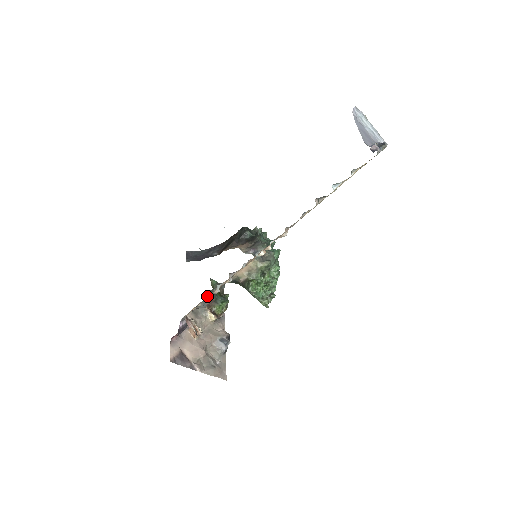
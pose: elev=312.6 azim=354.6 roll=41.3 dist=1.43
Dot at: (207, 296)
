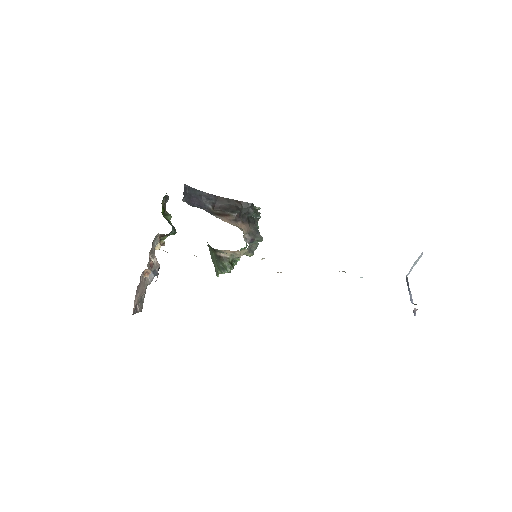
Dot at: occluded
